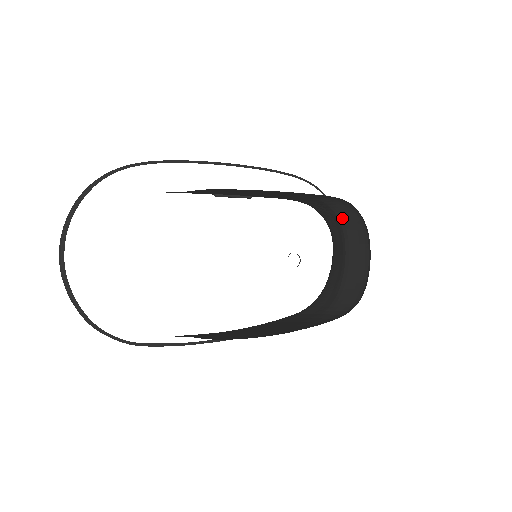
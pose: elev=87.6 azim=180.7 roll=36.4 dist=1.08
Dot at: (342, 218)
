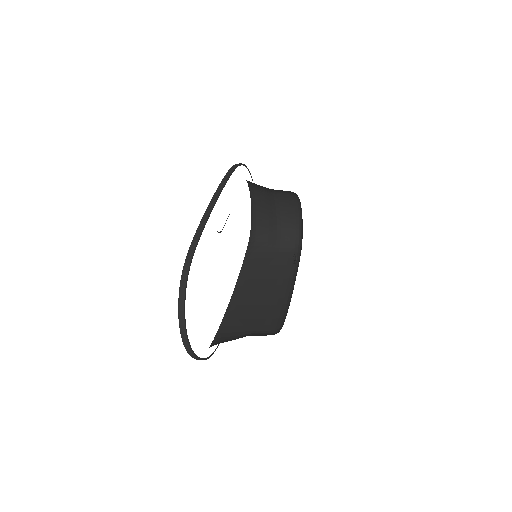
Dot at: (276, 191)
